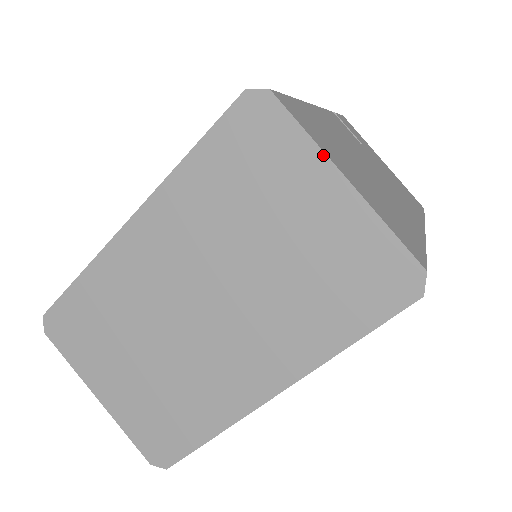
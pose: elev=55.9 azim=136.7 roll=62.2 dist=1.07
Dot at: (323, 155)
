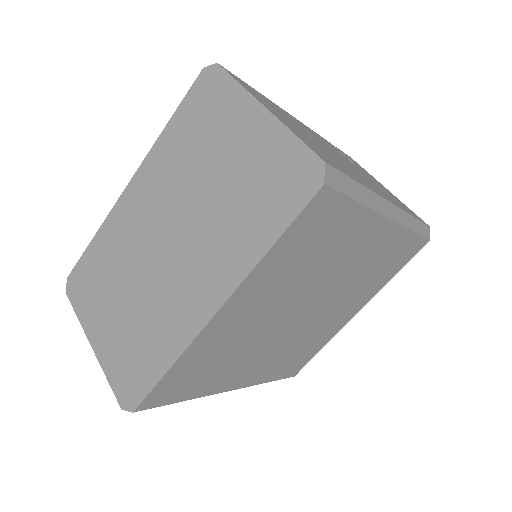
Dot at: (249, 95)
